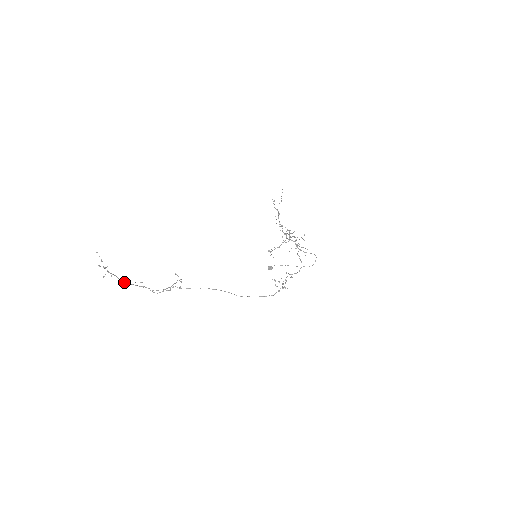
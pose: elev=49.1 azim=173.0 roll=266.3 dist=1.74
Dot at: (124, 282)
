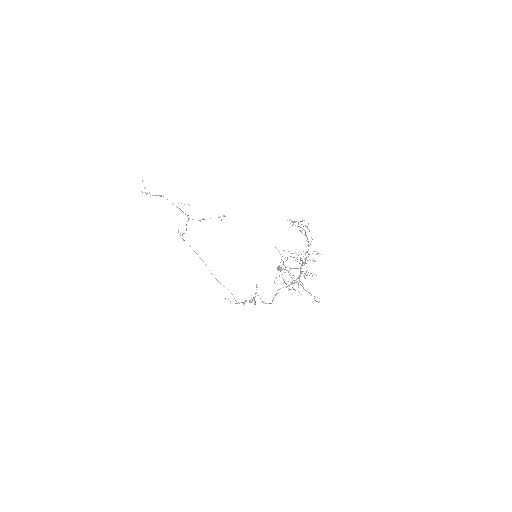
Dot at: occluded
